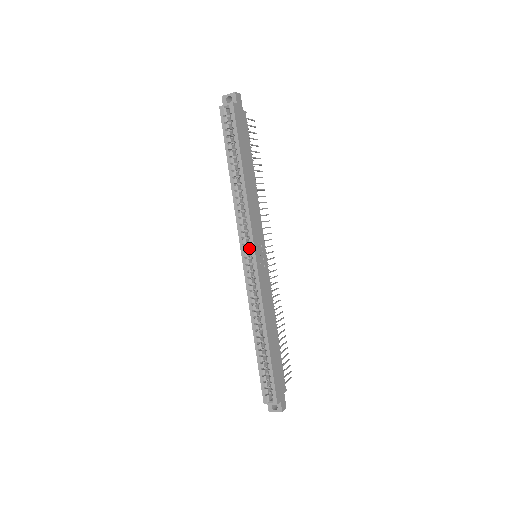
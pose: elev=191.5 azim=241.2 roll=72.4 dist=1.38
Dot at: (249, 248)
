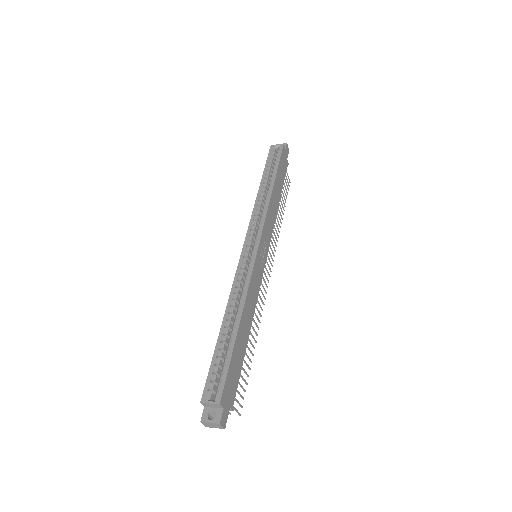
Dot at: (253, 243)
